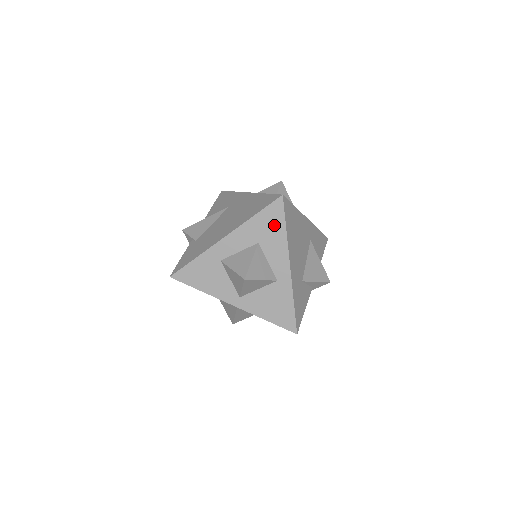
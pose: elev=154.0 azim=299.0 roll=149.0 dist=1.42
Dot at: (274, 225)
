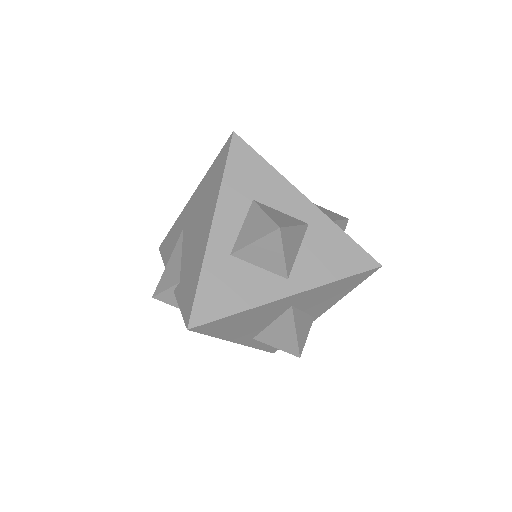
Dot at: (252, 168)
